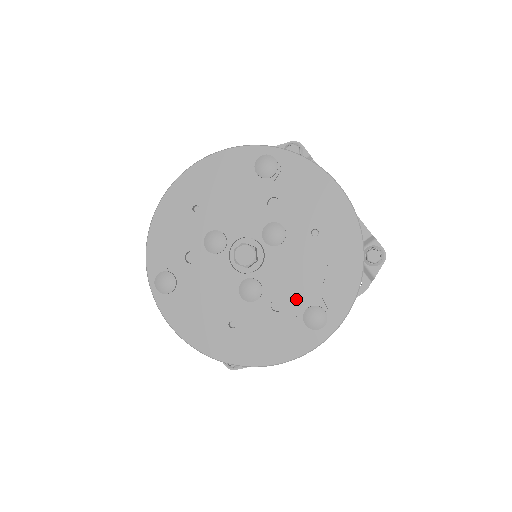
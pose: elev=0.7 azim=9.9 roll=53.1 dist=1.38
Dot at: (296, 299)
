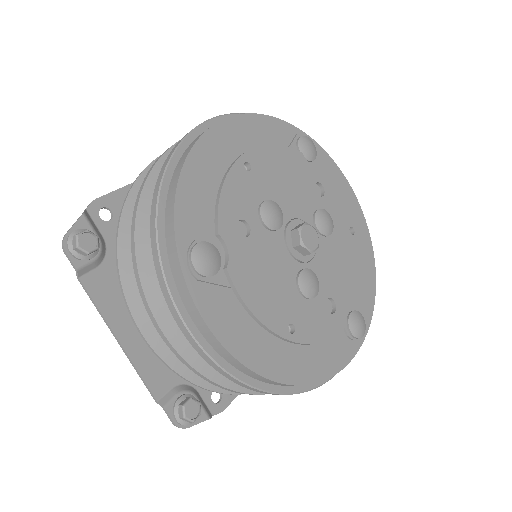
Dot at: (345, 300)
